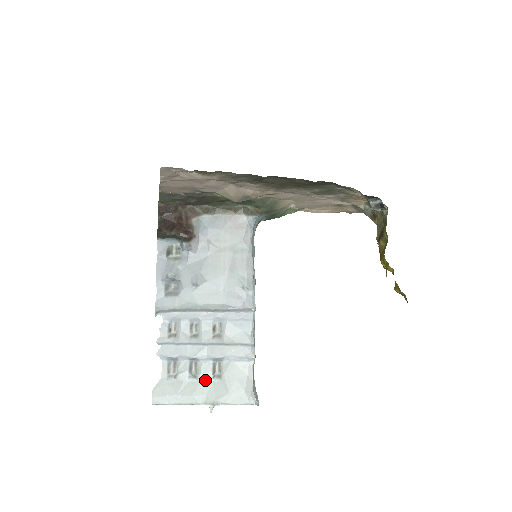
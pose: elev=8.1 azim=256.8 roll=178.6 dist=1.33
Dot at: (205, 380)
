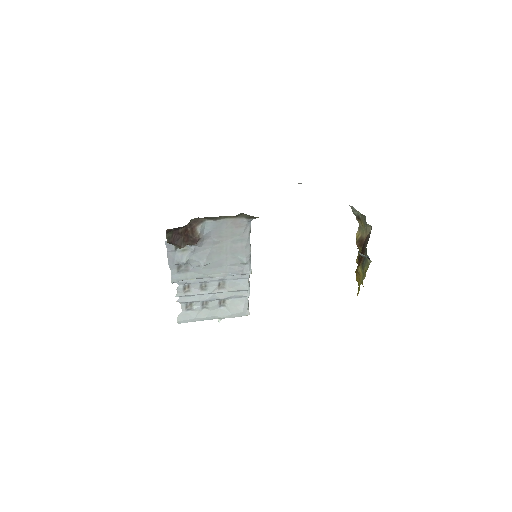
Dot at: (214, 309)
